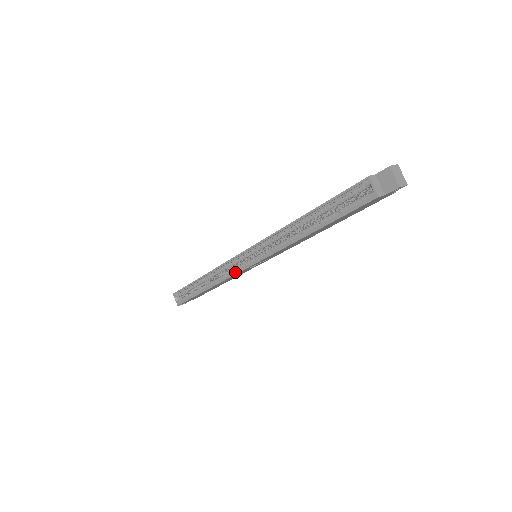
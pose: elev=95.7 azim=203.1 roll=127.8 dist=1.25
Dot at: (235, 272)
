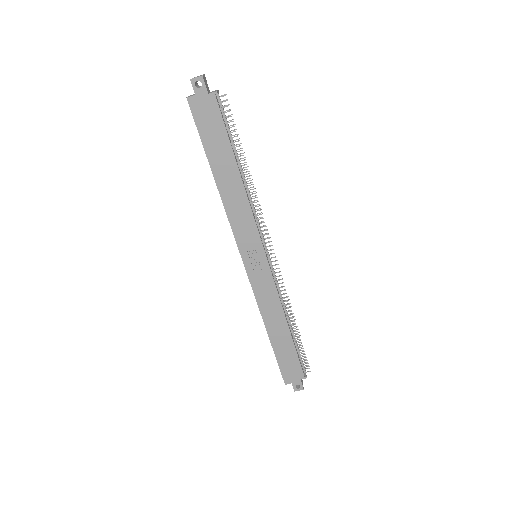
Dot at: (252, 284)
